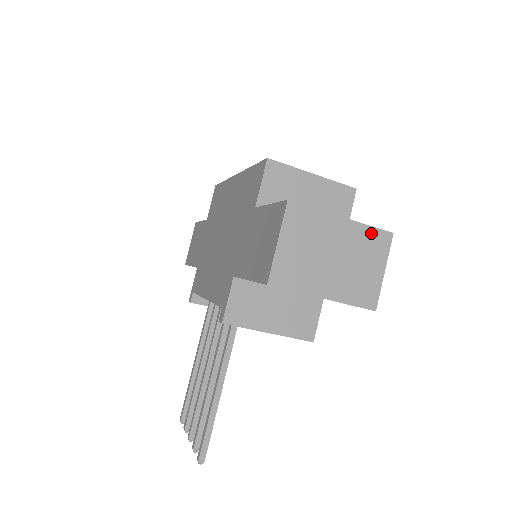
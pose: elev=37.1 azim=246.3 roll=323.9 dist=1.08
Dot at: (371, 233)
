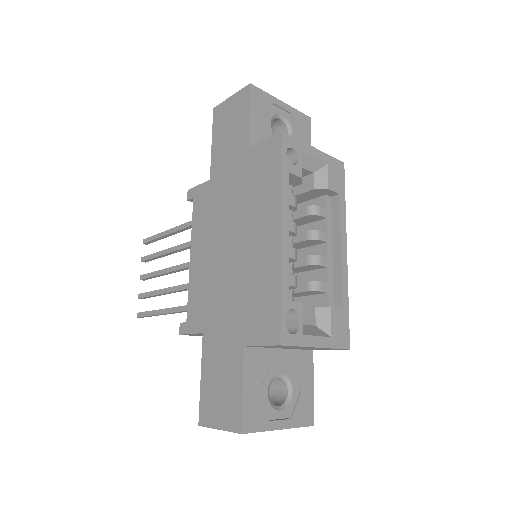
Dot at: (296, 427)
